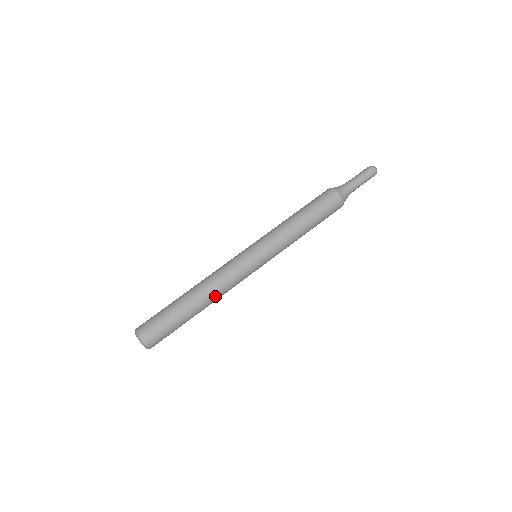
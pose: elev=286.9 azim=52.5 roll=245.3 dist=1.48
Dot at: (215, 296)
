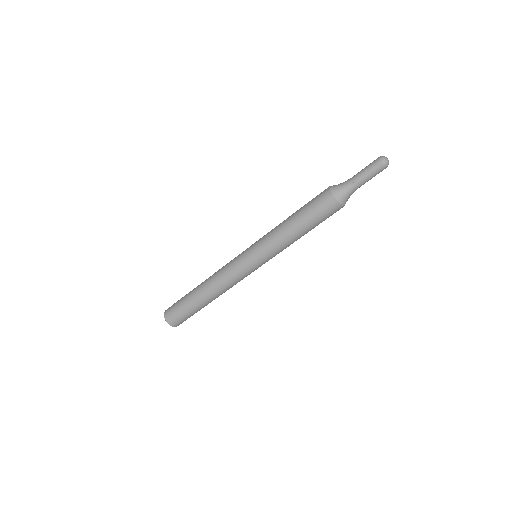
Dot at: (221, 293)
